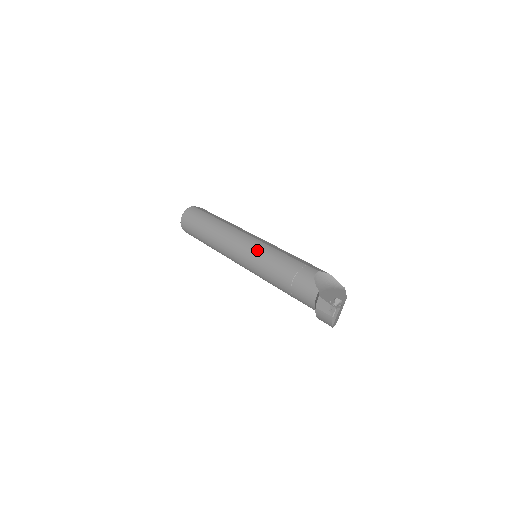
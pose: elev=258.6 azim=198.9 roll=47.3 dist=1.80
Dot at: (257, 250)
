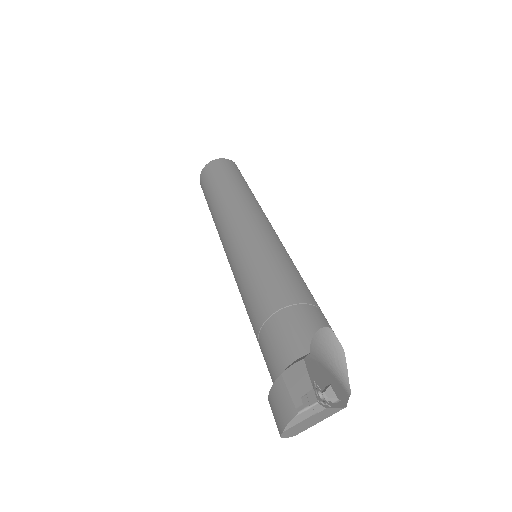
Dot at: (265, 241)
